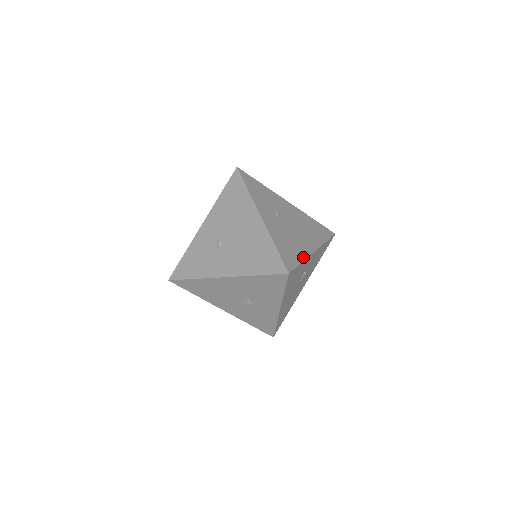
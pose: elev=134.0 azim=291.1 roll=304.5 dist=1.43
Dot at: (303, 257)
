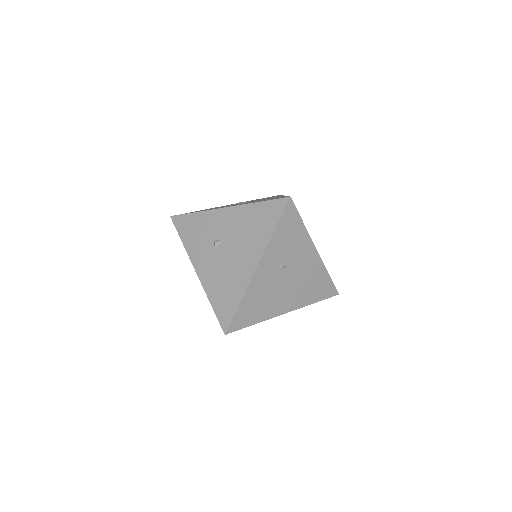
Dot at: (263, 319)
